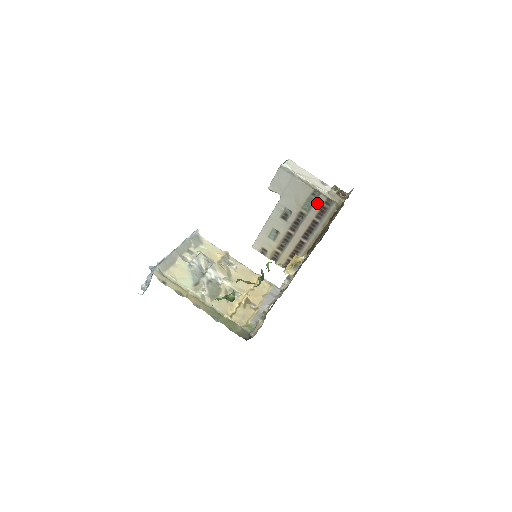
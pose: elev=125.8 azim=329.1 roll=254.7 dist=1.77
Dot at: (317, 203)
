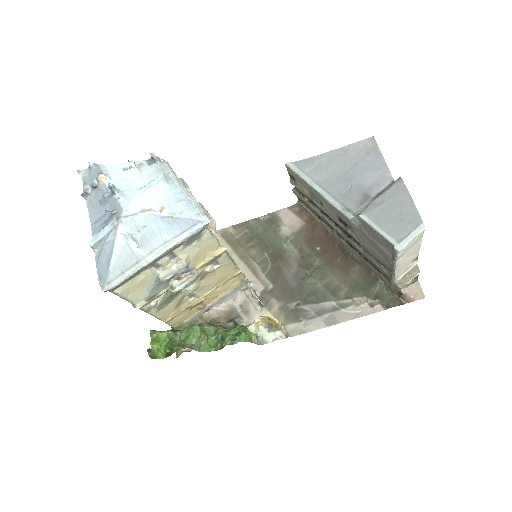
Dot at: (379, 267)
